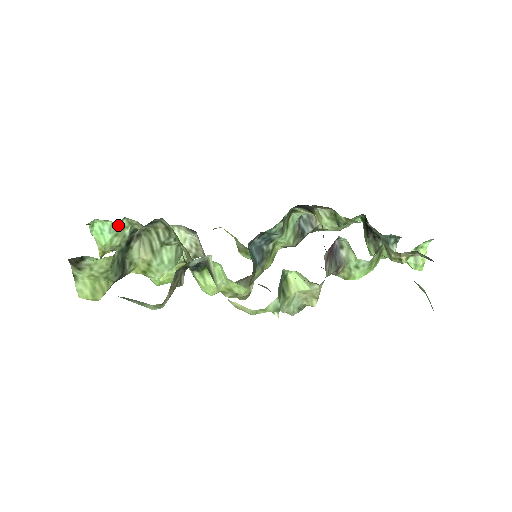
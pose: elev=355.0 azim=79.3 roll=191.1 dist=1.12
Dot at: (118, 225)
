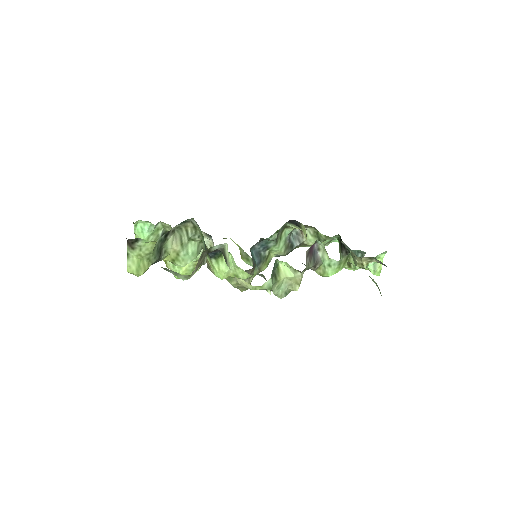
Dot at: (155, 226)
